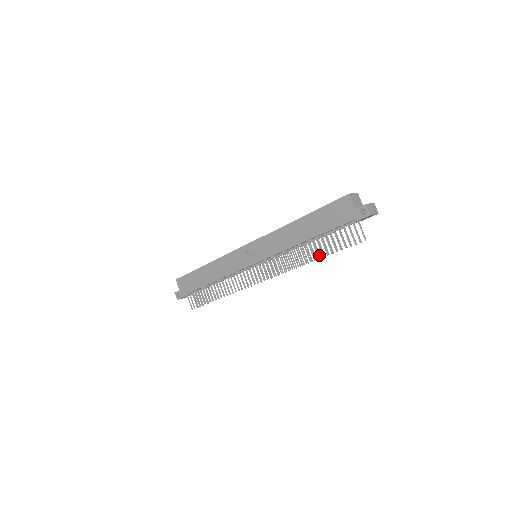
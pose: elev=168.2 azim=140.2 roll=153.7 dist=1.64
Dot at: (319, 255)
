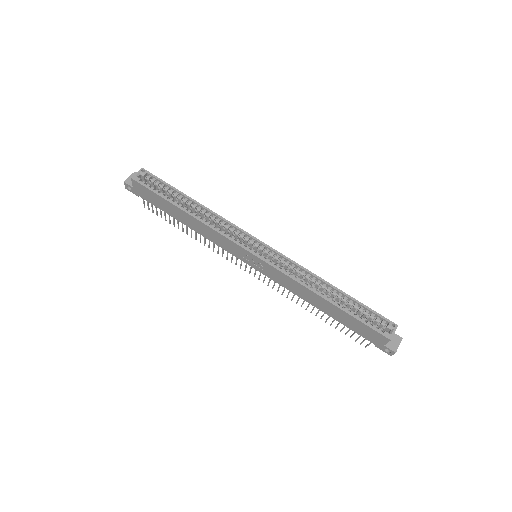
Dot at: occluded
